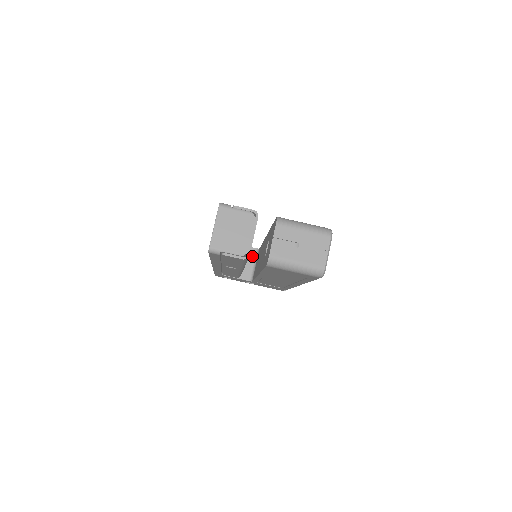
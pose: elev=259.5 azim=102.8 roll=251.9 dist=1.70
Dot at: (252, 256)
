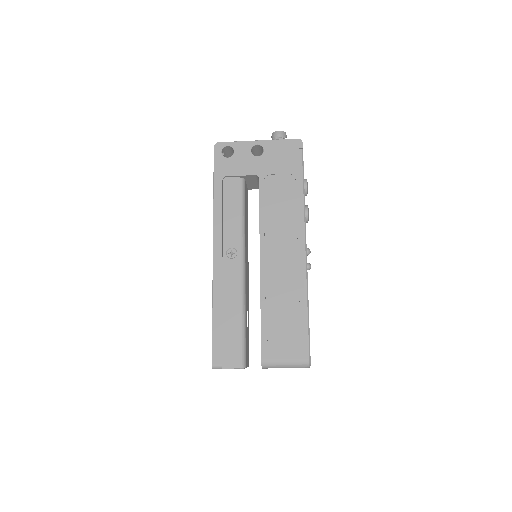
Dot at: (253, 179)
